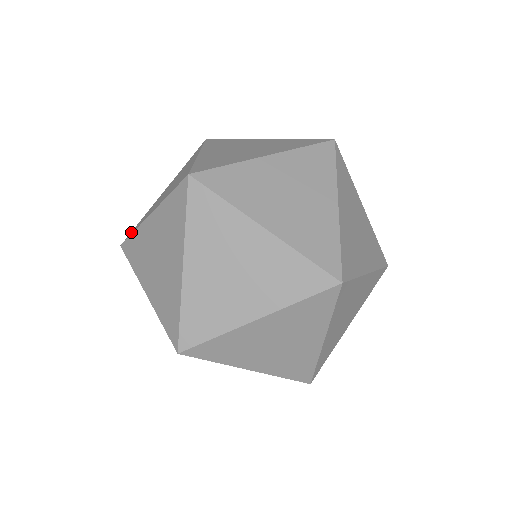
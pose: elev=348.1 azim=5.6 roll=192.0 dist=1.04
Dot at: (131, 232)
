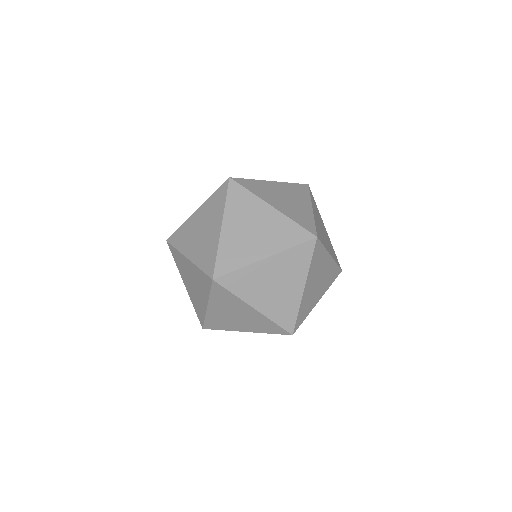
Dot at: (200, 319)
